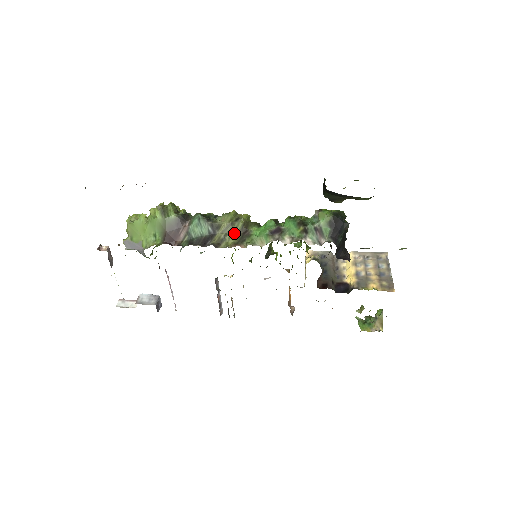
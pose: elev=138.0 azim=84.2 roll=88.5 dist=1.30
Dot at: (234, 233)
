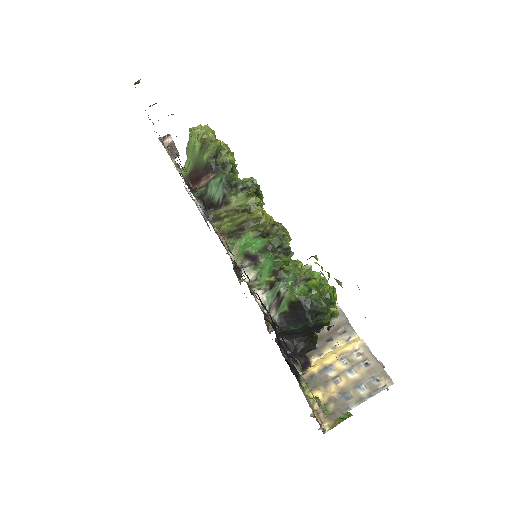
Dot at: (233, 221)
